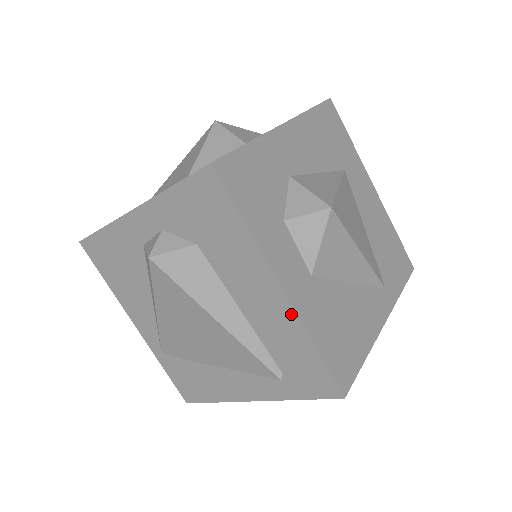
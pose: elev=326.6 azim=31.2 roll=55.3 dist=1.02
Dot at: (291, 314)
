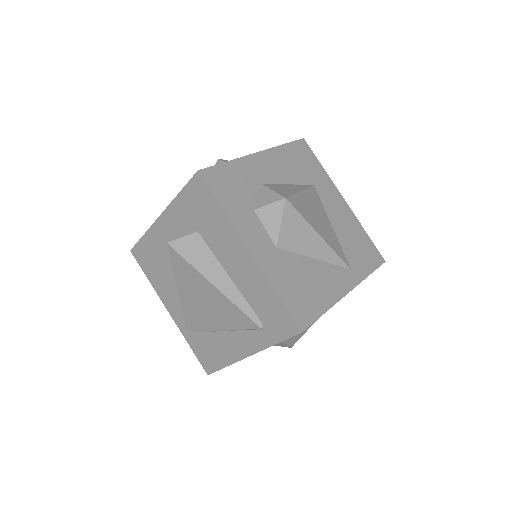
Dot at: (258, 269)
